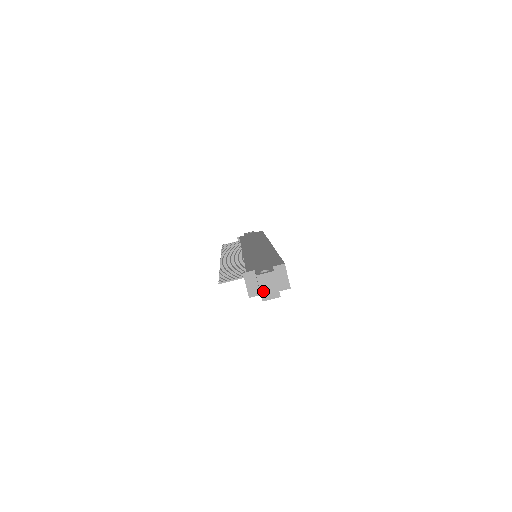
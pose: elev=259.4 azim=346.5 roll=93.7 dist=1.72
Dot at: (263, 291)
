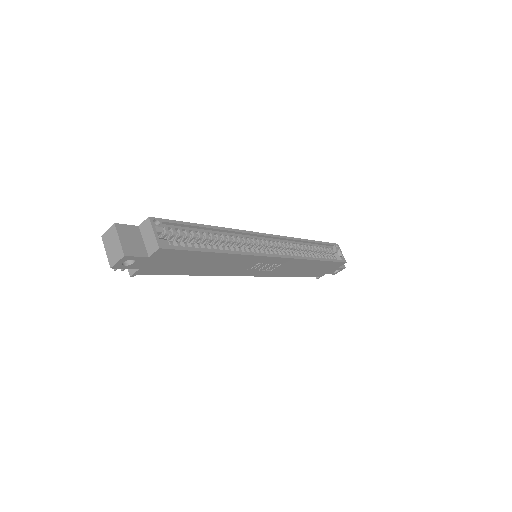
Dot at: (109, 254)
